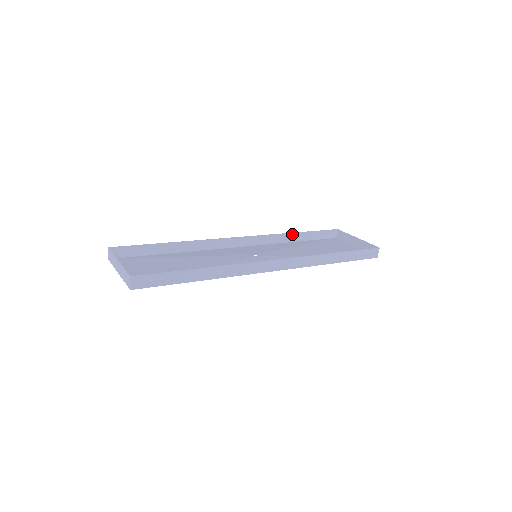
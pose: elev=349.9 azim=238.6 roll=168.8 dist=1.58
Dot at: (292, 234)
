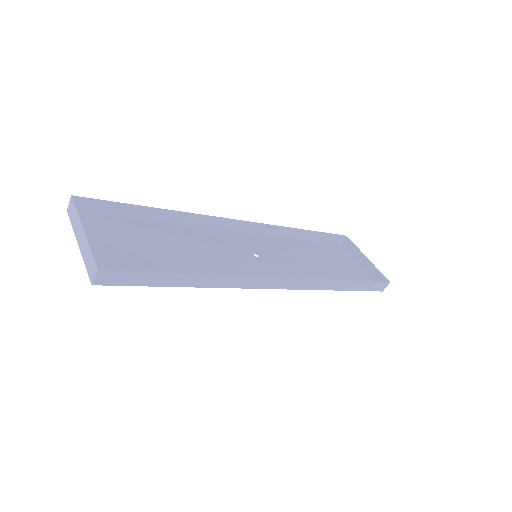
Dot at: (299, 230)
